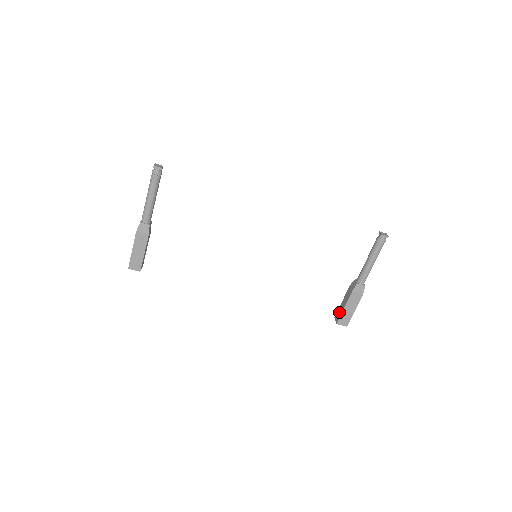
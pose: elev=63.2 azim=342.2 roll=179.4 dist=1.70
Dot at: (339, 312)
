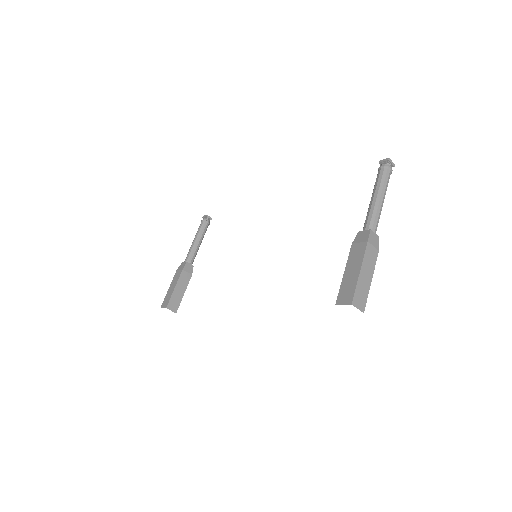
Dot at: occluded
